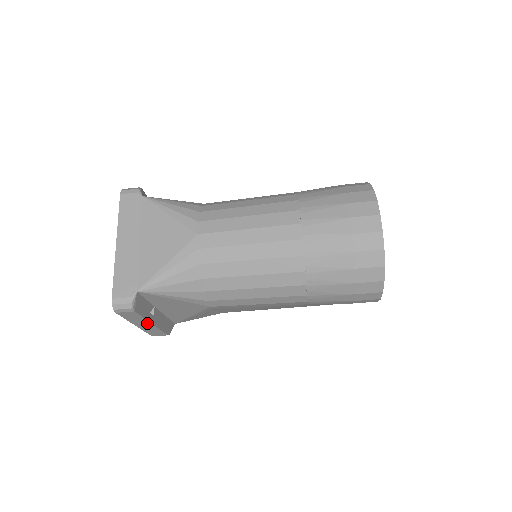
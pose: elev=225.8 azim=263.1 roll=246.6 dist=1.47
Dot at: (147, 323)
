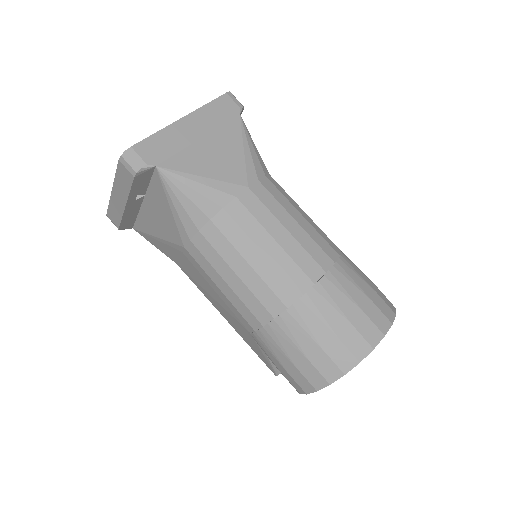
Dot at: (124, 199)
